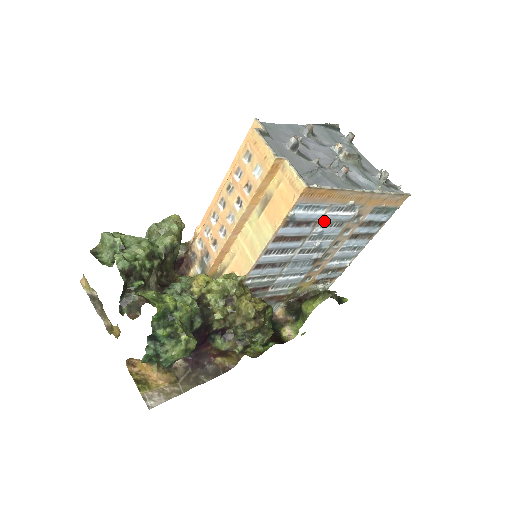
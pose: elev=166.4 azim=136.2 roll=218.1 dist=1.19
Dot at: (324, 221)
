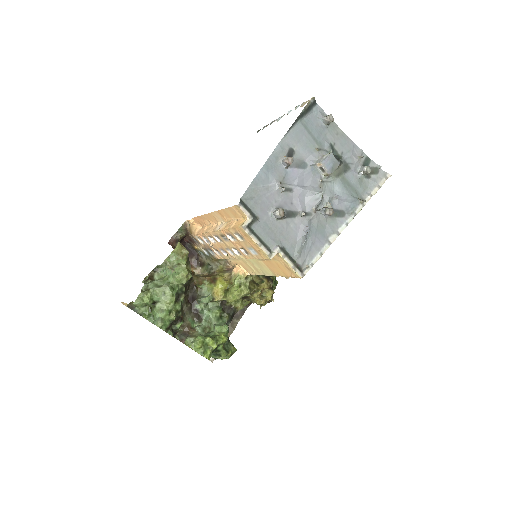
Dot at: occluded
